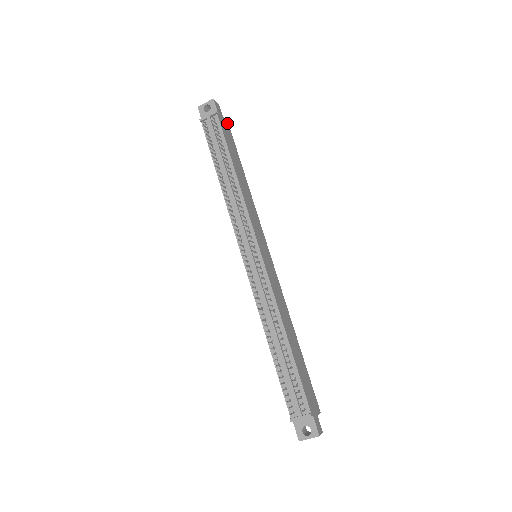
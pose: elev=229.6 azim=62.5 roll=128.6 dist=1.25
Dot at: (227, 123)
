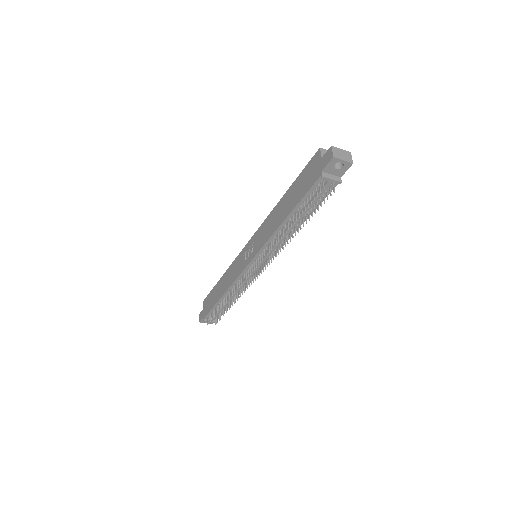
Dot at: occluded
